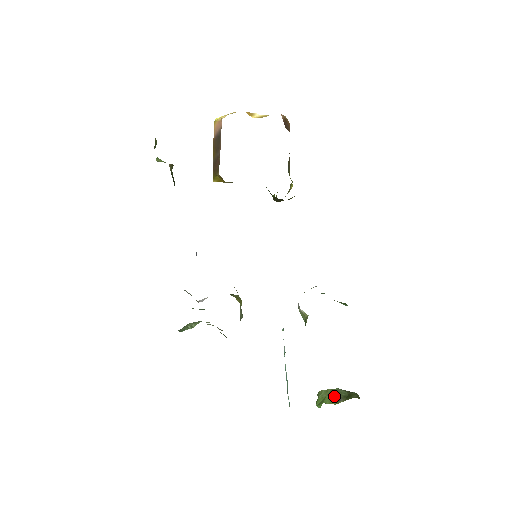
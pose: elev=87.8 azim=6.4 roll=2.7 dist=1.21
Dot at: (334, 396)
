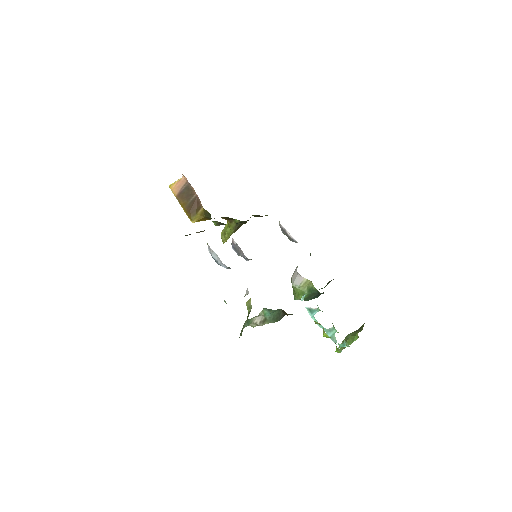
Dot at: (354, 332)
